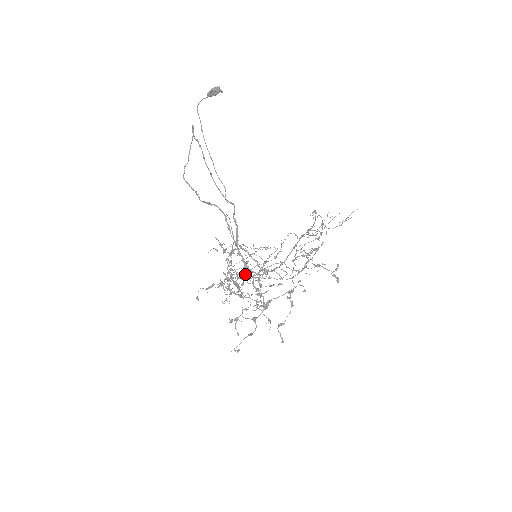
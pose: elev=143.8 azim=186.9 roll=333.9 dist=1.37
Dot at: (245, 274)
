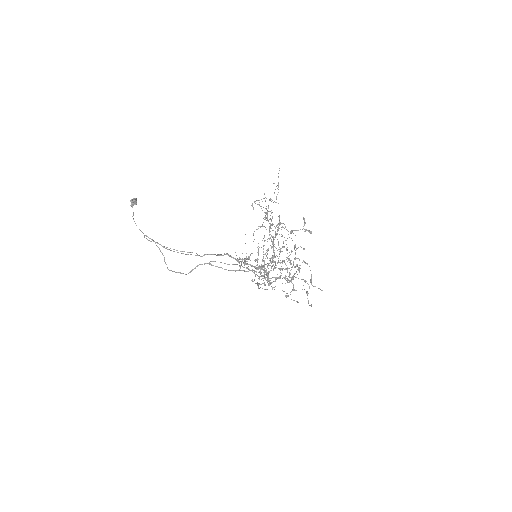
Dot at: occluded
